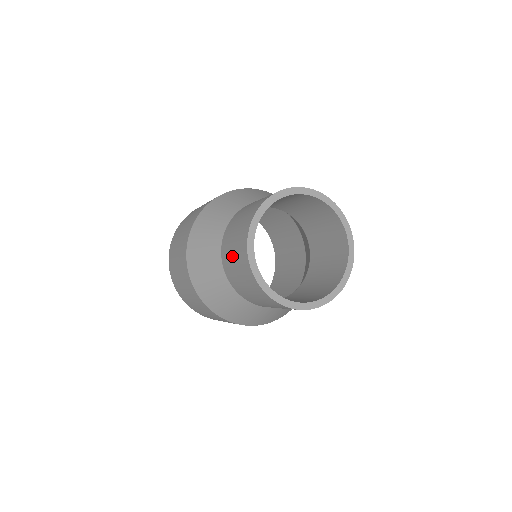
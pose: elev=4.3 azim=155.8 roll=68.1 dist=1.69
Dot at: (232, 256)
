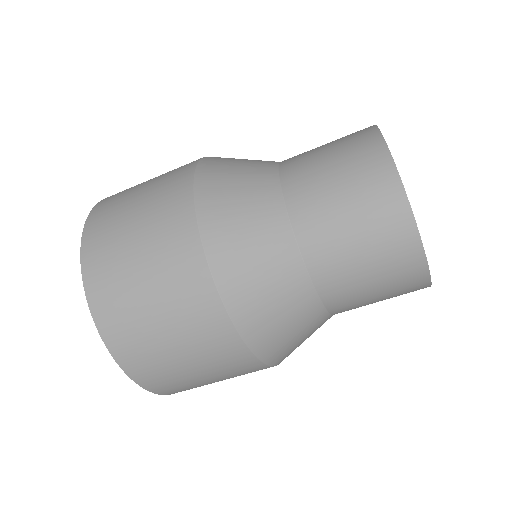
Dot at: (322, 148)
